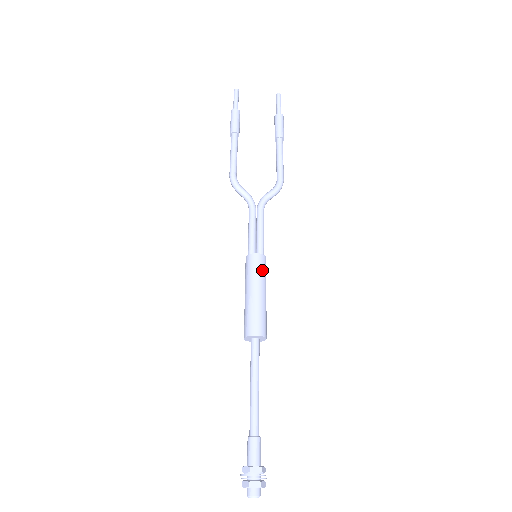
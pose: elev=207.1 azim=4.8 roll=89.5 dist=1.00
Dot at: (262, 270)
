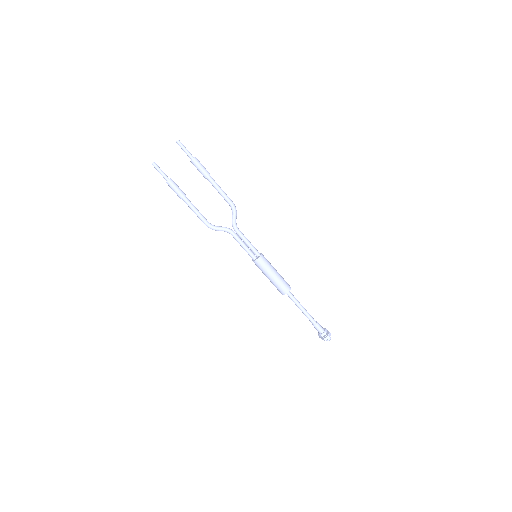
Dot at: (266, 264)
